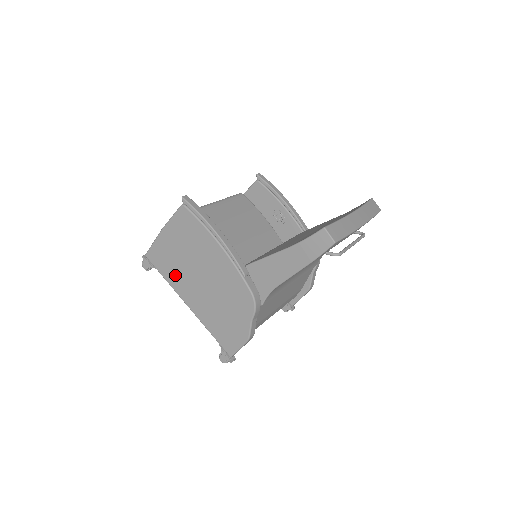
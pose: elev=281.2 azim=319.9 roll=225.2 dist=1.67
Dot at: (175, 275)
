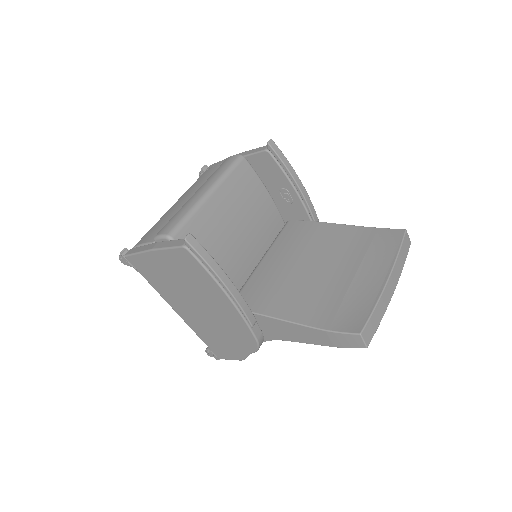
Dot at: (164, 288)
